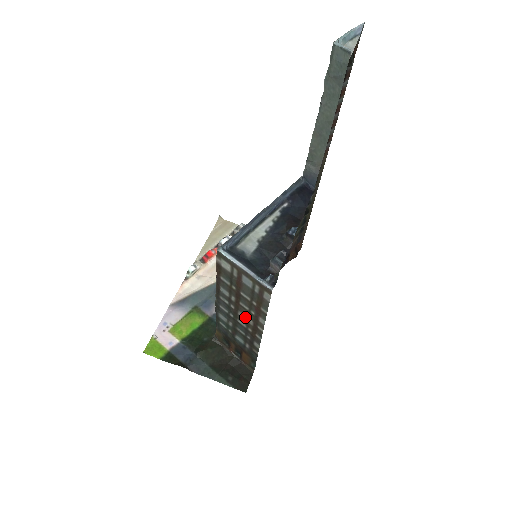
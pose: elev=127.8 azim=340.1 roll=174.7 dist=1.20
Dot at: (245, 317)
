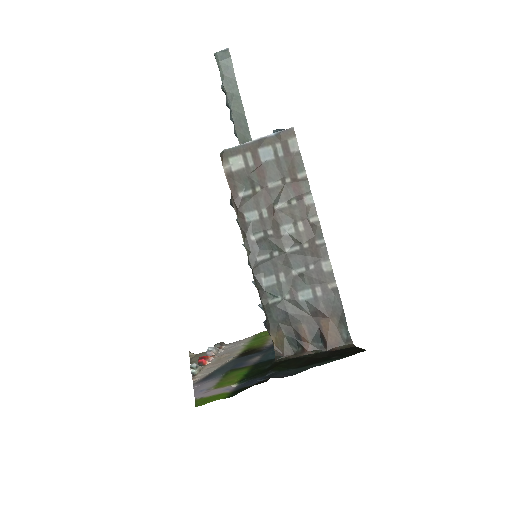
Dot at: (290, 227)
